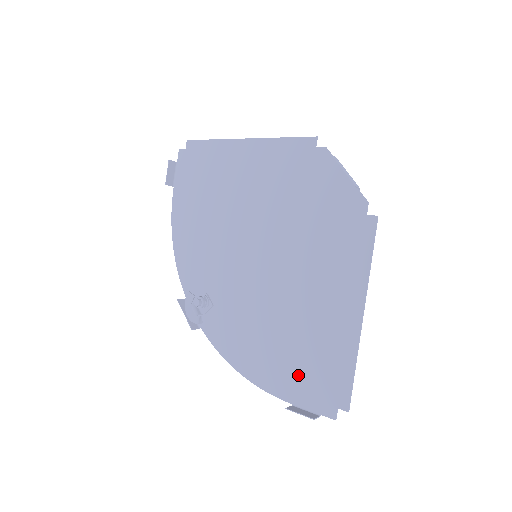
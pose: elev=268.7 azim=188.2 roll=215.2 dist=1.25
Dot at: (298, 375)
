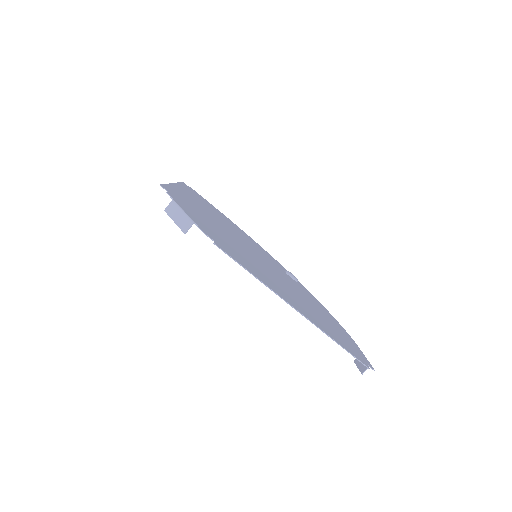
Dot at: occluded
